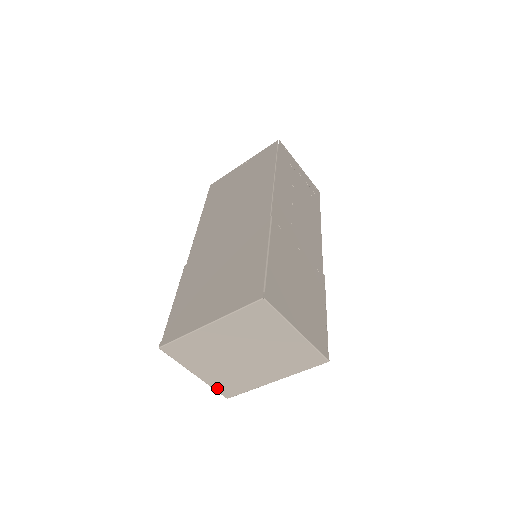
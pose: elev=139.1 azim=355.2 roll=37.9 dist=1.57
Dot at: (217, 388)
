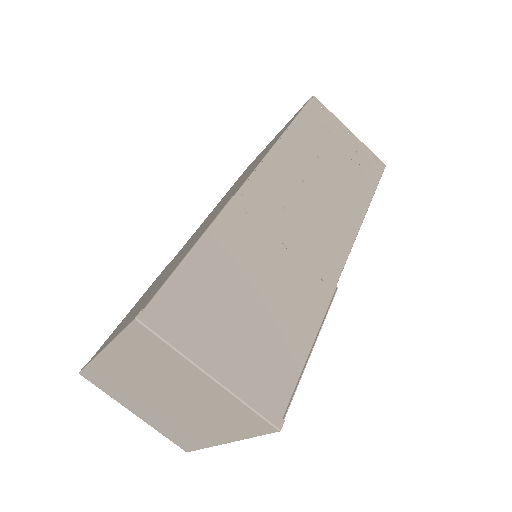
Dot at: (167, 436)
